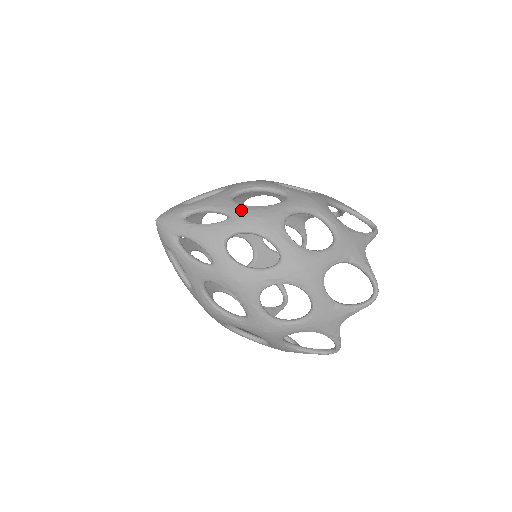
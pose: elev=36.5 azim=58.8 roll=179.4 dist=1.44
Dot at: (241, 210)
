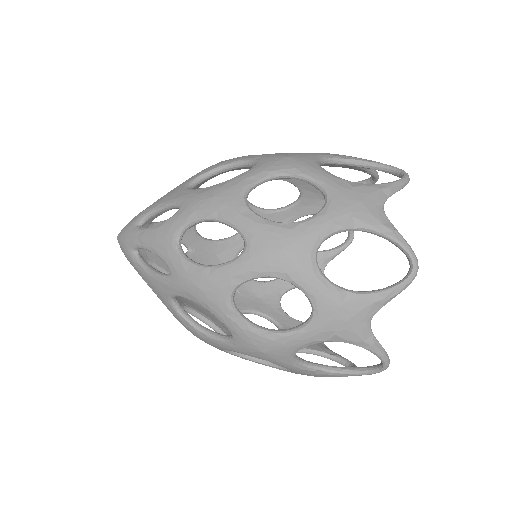
Dot at: occluded
